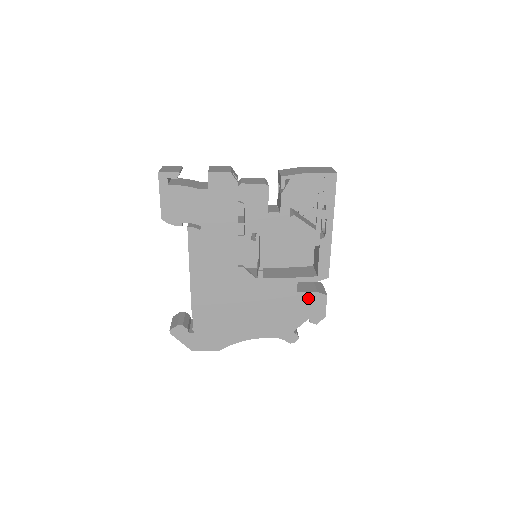
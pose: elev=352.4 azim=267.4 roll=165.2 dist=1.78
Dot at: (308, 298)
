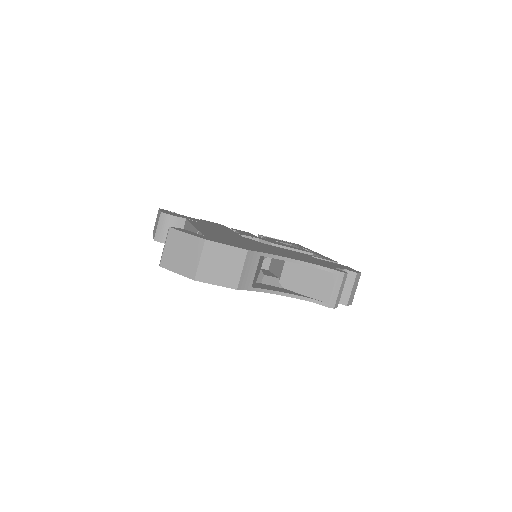
Dot at: occluded
